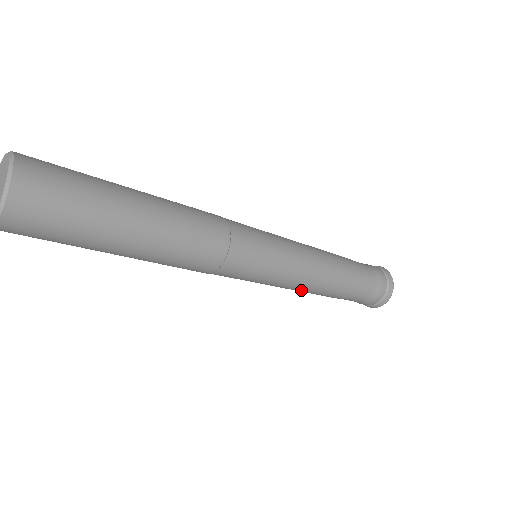
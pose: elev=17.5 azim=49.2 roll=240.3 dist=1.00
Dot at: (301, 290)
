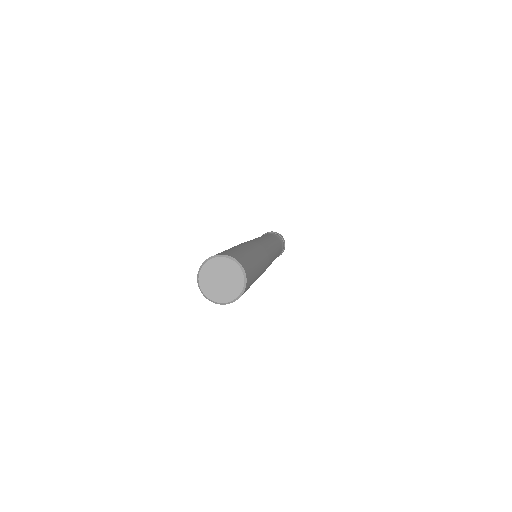
Dot at: occluded
